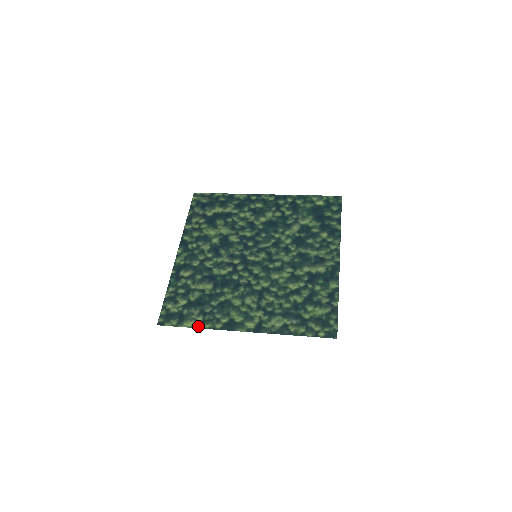
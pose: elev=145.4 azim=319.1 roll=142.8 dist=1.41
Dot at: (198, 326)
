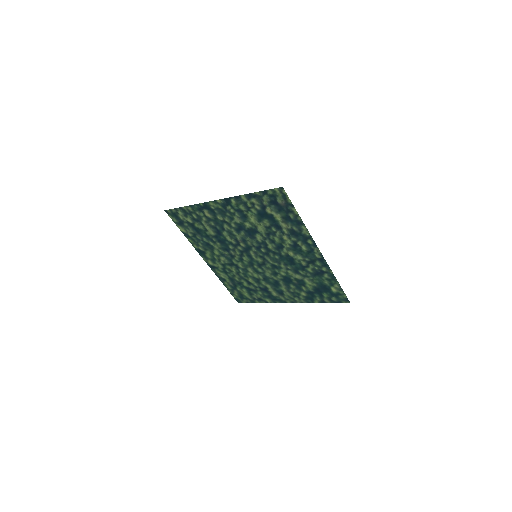
Dot at: (185, 235)
